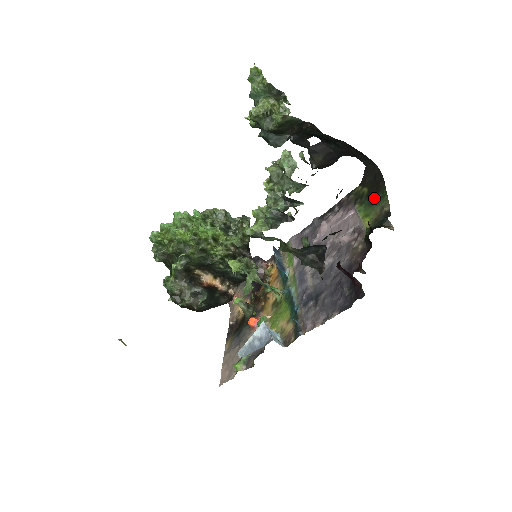
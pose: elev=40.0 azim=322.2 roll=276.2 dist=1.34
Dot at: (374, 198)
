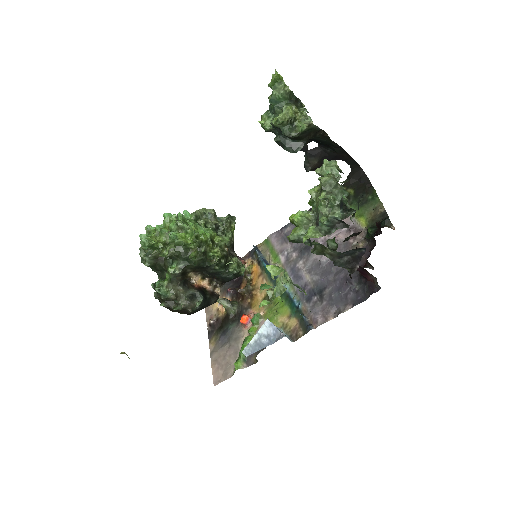
Dot at: (364, 199)
